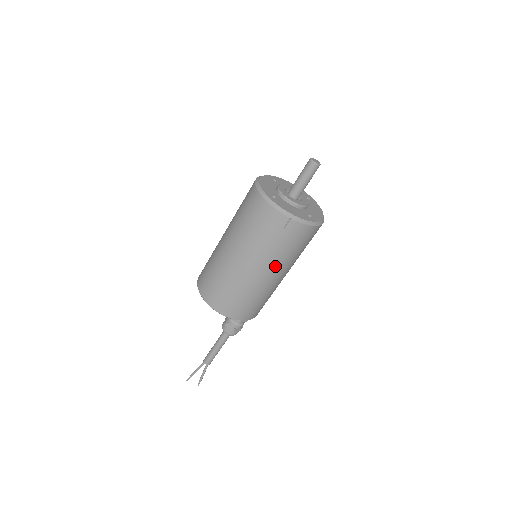
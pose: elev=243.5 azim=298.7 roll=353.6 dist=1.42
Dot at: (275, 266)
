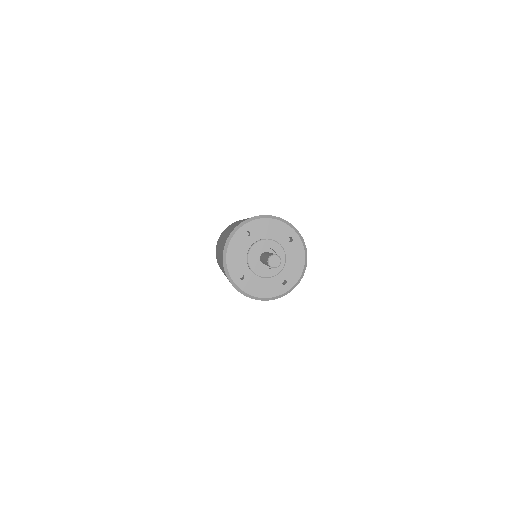
Dot at: occluded
